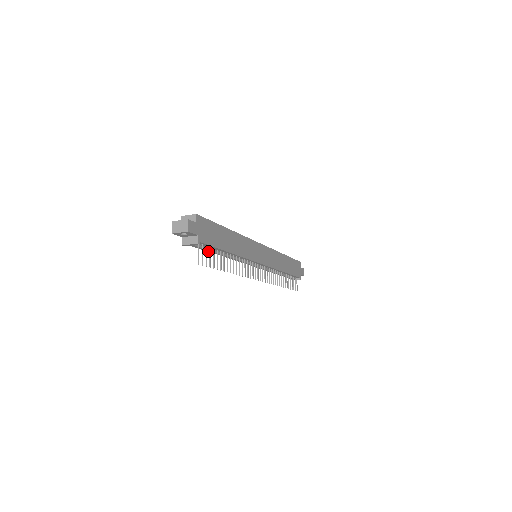
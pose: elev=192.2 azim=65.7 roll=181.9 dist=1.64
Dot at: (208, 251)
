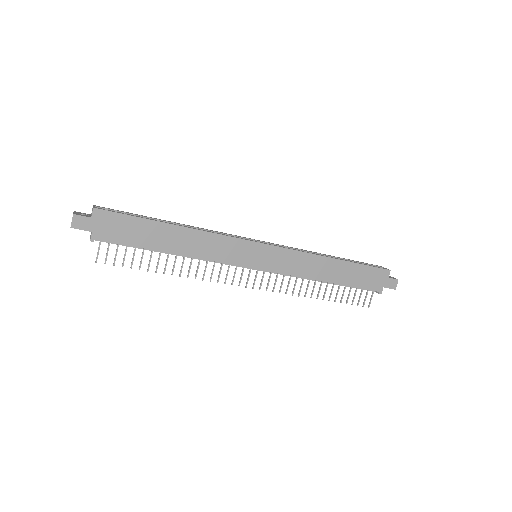
Dot at: occluded
